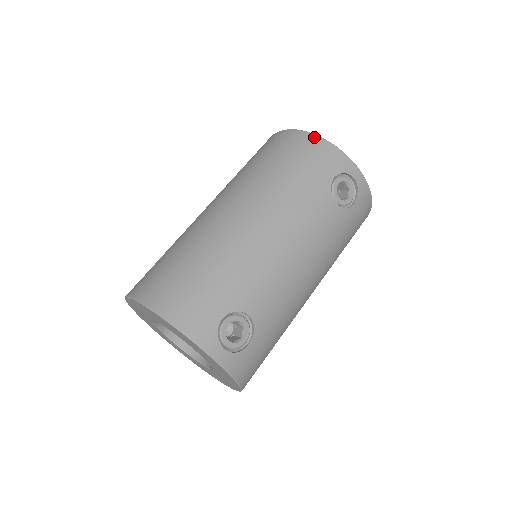
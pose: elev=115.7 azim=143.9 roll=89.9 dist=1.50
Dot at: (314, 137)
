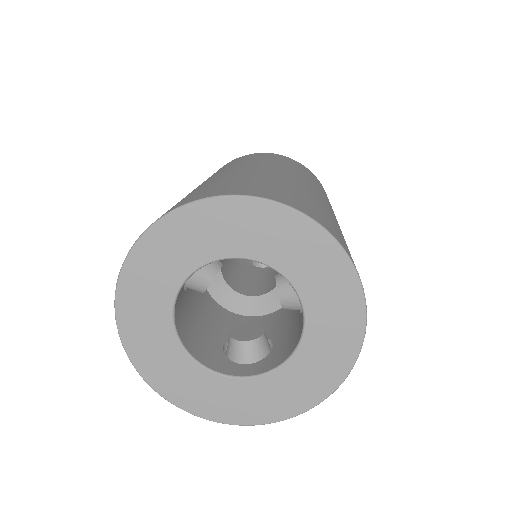
Dot at: occluded
